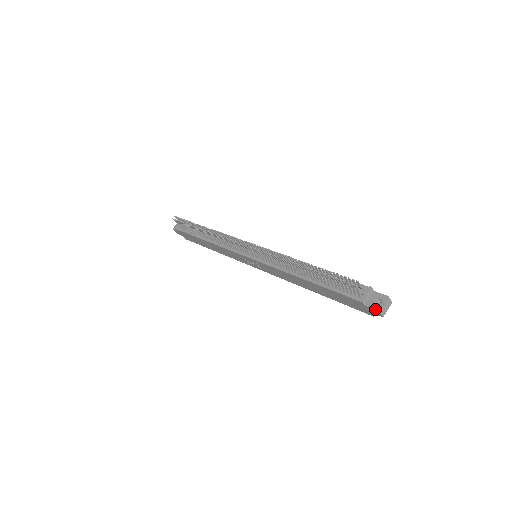
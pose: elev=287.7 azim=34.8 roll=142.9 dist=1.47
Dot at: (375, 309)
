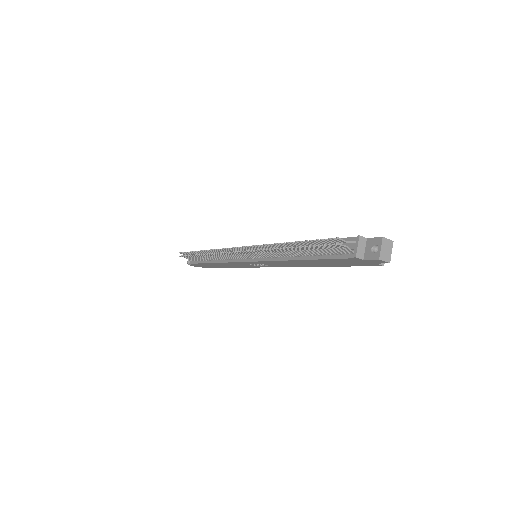
Dot at: (374, 259)
